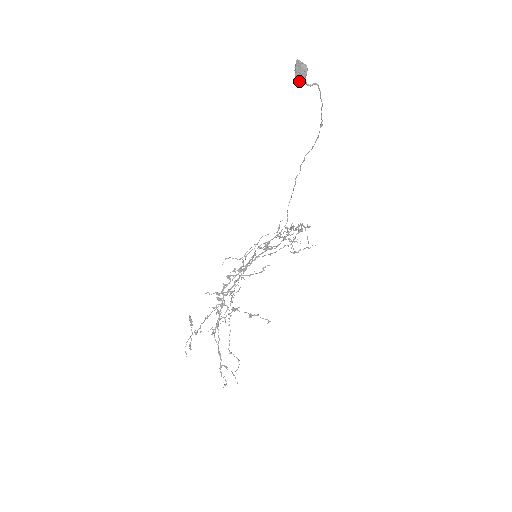
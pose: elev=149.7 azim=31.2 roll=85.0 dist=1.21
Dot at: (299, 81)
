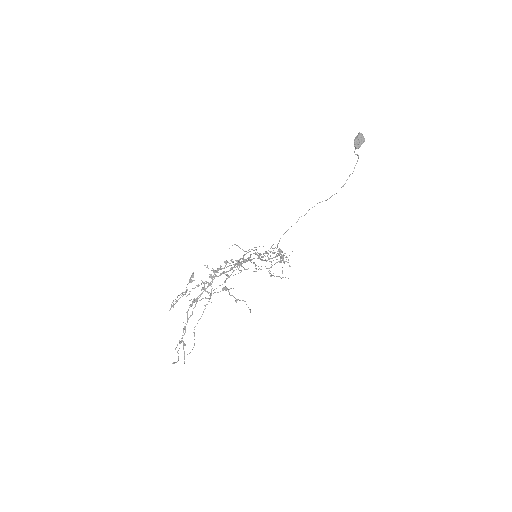
Dot at: (356, 146)
